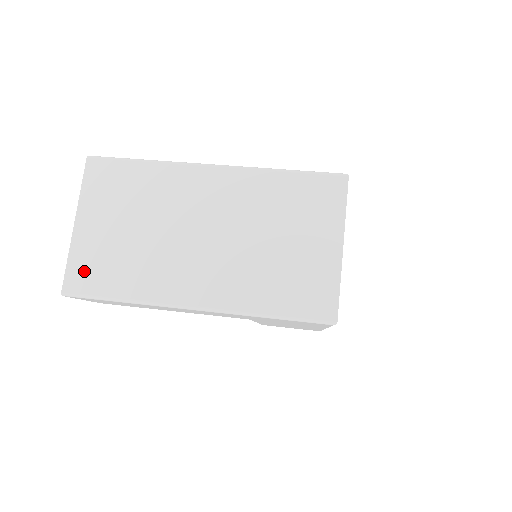
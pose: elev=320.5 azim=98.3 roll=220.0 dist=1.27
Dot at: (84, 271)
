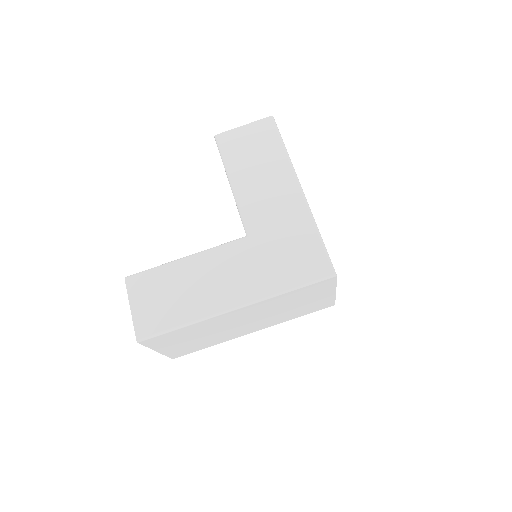
Dot at: (180, 353)
